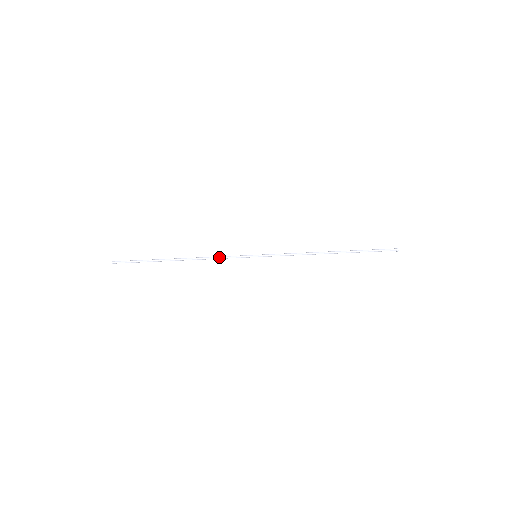
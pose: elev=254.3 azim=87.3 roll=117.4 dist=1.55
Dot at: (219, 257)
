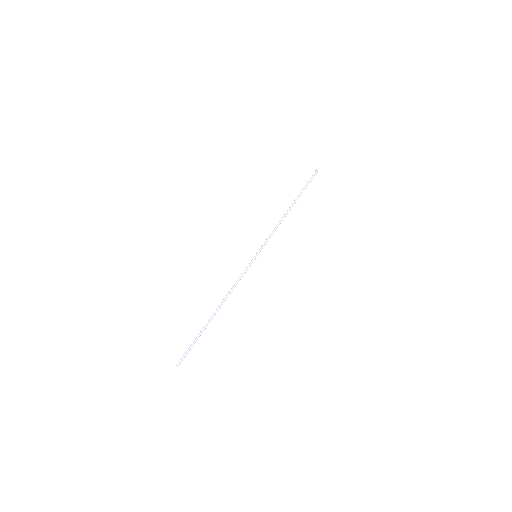
Dot at: (237, 281)
